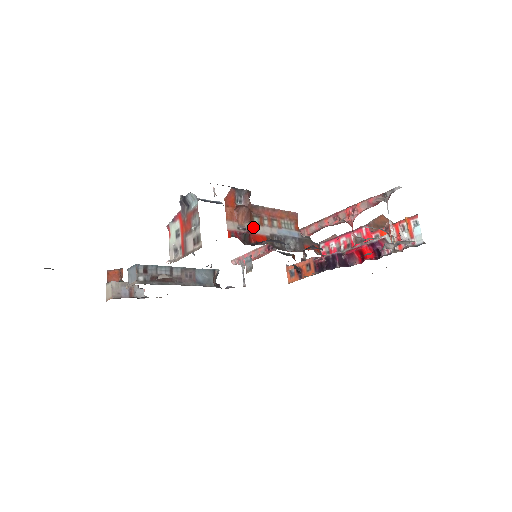
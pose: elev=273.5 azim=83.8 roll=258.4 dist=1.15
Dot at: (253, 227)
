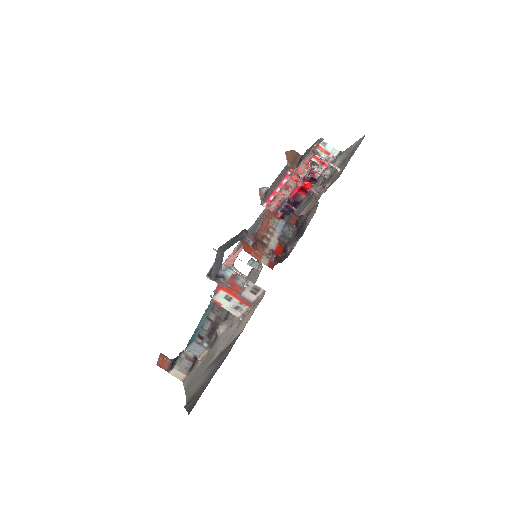
Dot at: (270, 247)
